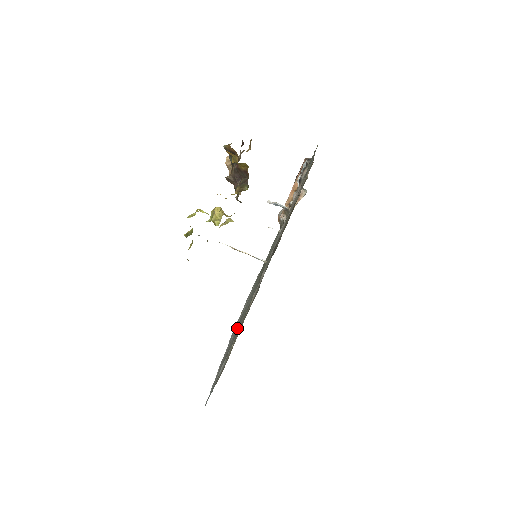
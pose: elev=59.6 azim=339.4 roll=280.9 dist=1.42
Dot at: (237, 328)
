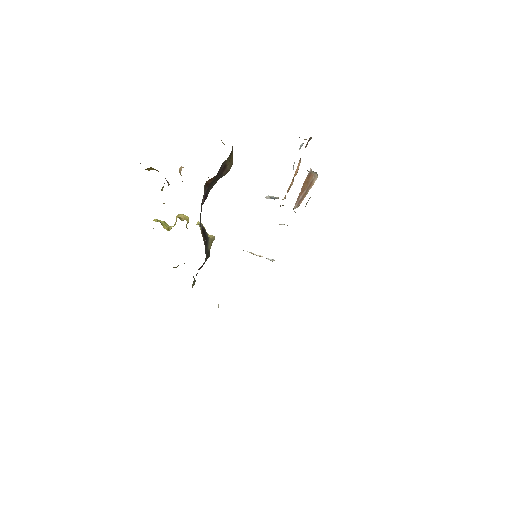
Dot at: occluded
